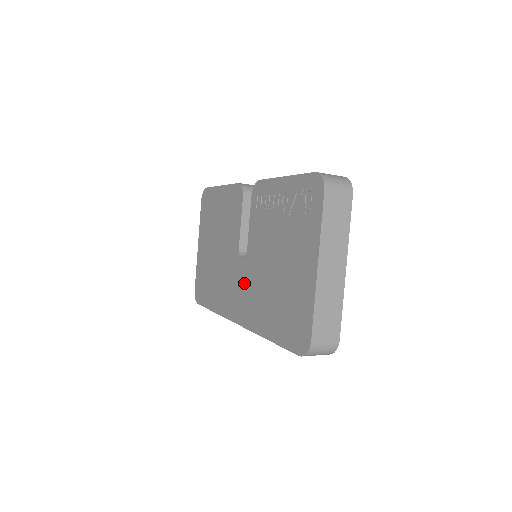
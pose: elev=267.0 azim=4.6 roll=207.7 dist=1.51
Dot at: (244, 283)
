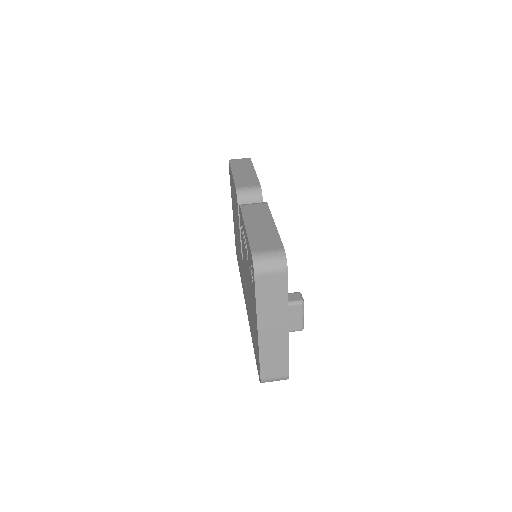
Dot at: (244, 282)
